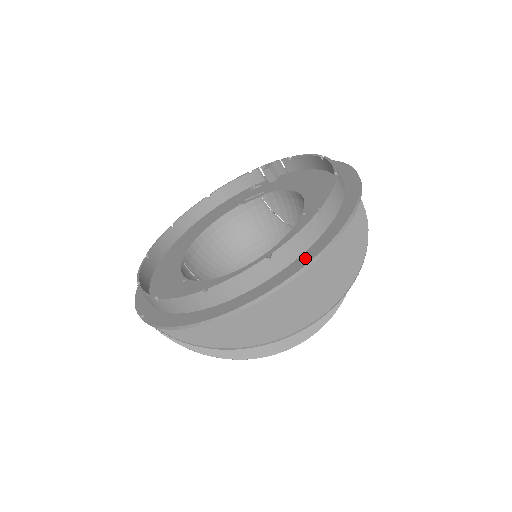
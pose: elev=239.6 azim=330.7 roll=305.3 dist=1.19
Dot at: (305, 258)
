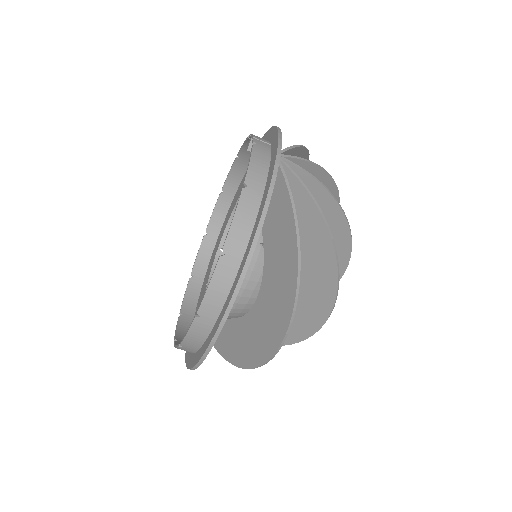
Dot at: (200, 353)
